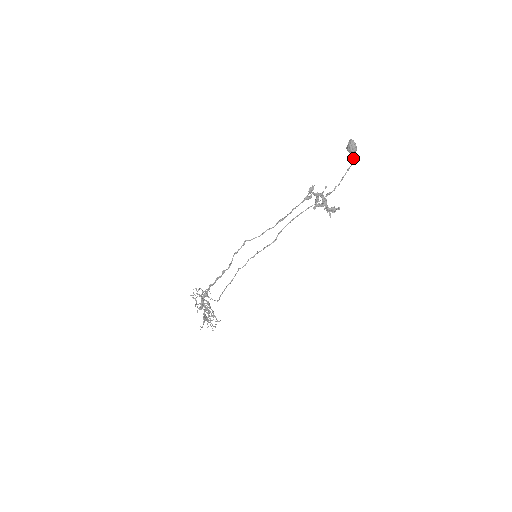
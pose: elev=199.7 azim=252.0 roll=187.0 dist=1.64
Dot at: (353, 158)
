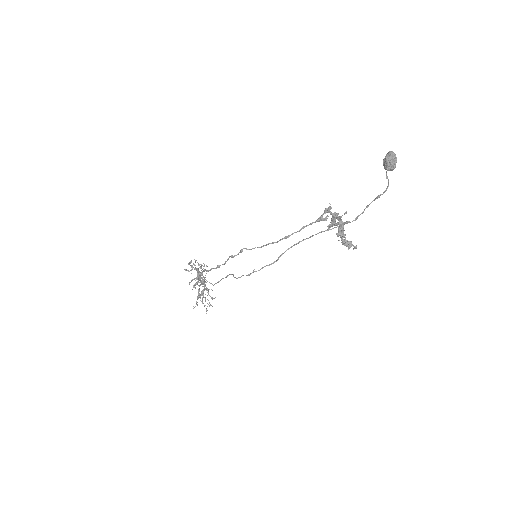
Dot at: (387, 186)
